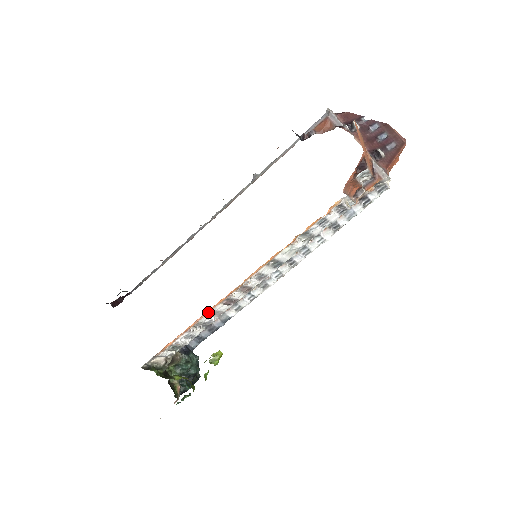
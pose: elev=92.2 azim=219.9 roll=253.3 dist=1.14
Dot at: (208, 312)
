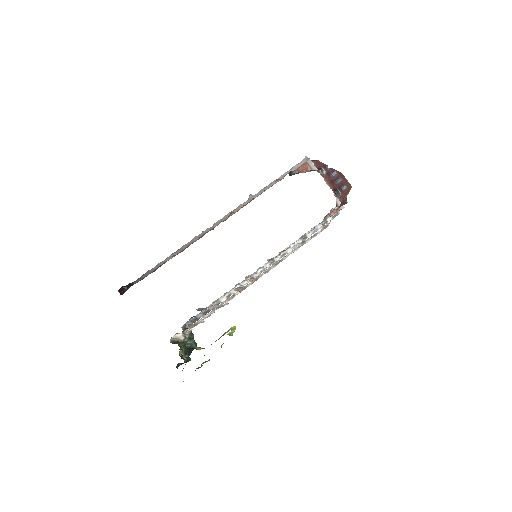
Dot at: (230, 297)
